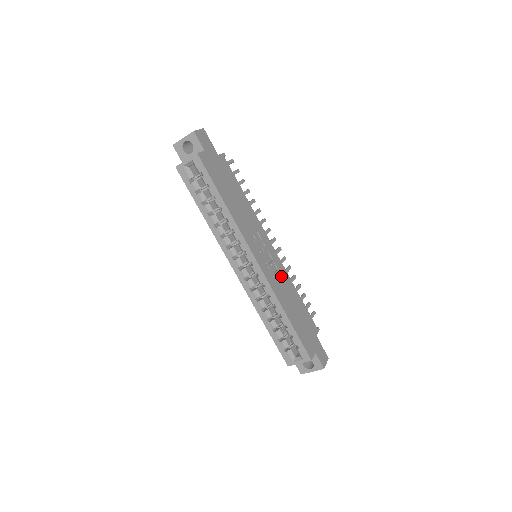
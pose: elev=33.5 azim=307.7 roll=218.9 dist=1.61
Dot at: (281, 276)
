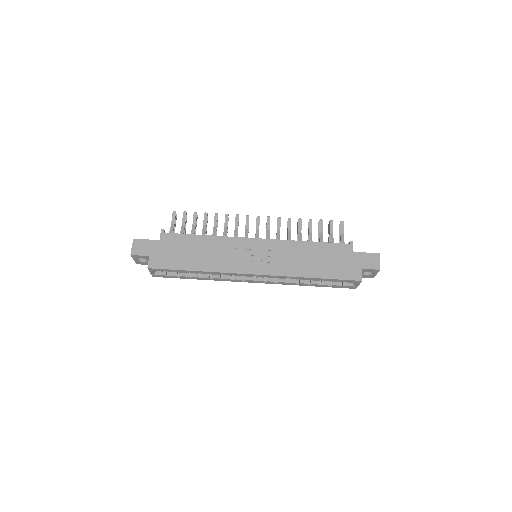
Dot at: (283, 252)
